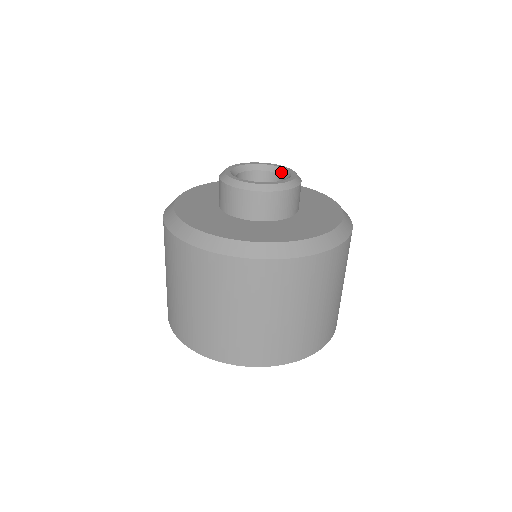
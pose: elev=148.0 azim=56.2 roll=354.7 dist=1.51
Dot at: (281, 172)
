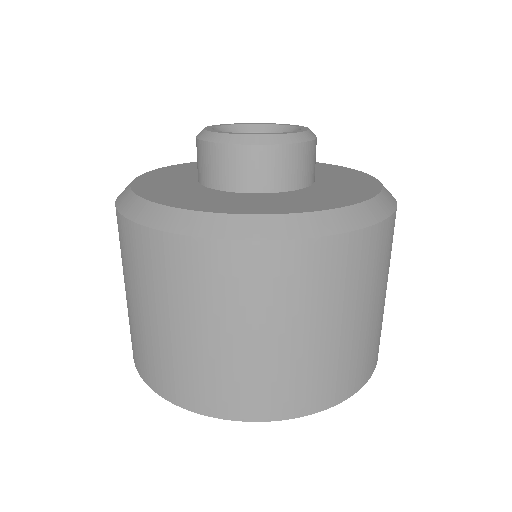
Dot at: (269, 129)
